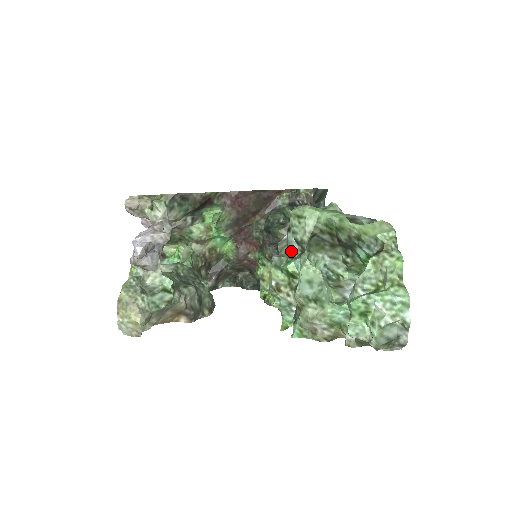
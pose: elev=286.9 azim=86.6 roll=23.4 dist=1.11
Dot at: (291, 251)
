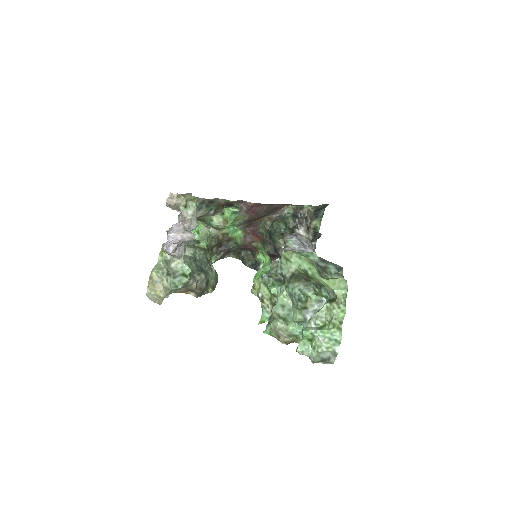
Dot at: (278, 273)
